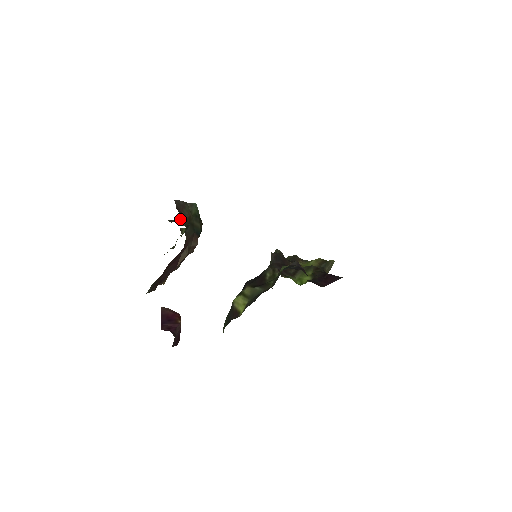
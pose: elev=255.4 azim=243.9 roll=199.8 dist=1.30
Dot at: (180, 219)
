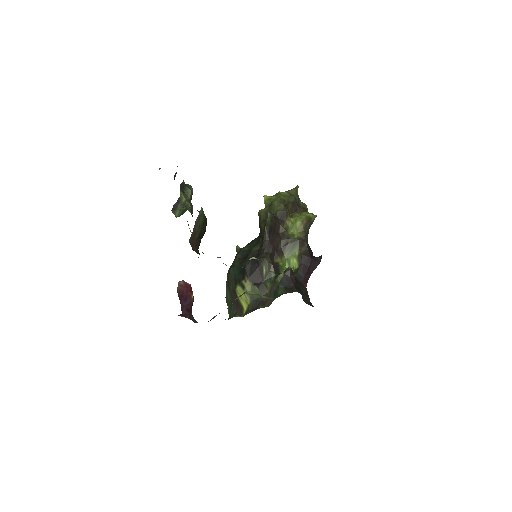
Dot at: (180, 196)
